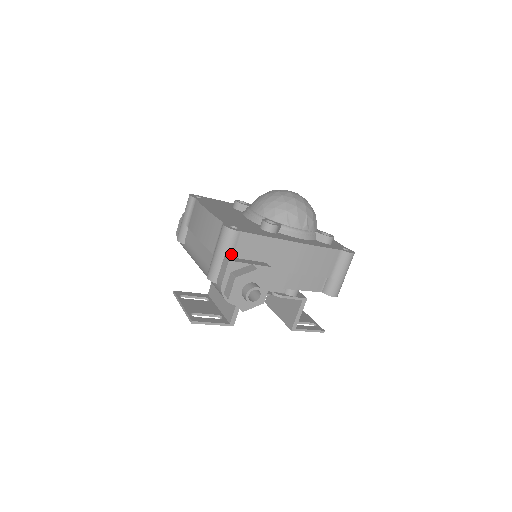
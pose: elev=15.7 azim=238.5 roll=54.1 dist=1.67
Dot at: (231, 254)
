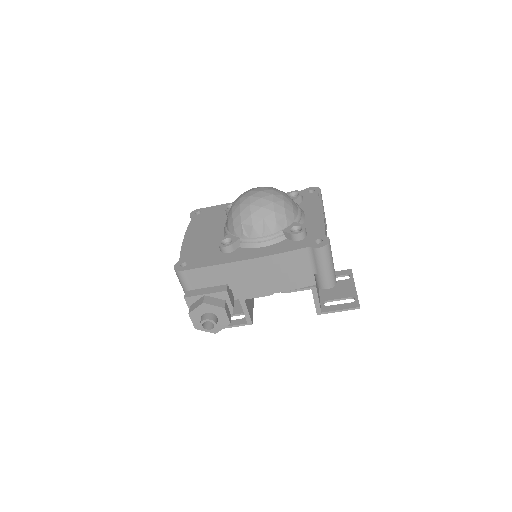
Dot at: (189, 288)
